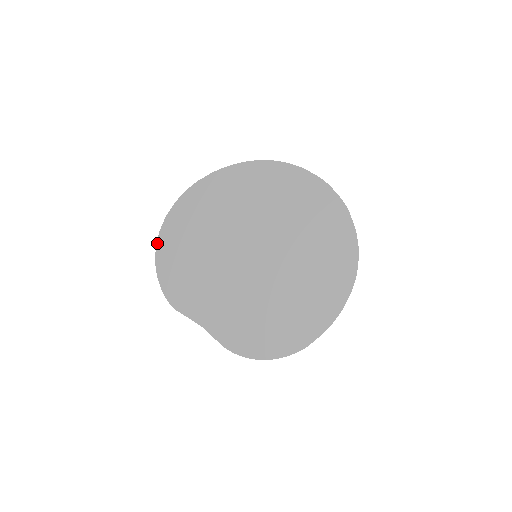
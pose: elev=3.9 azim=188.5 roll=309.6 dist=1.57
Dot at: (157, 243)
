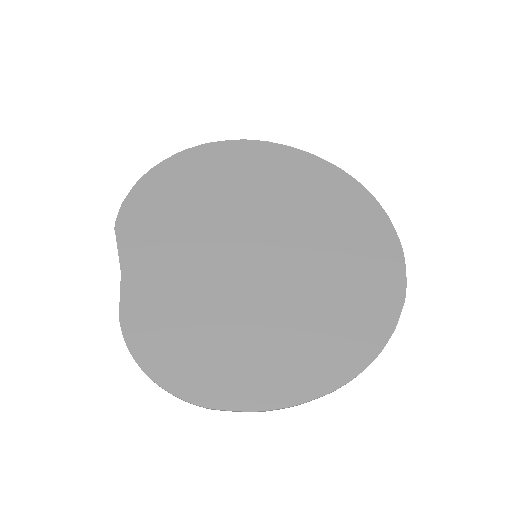
Dot at: (170, 157)
